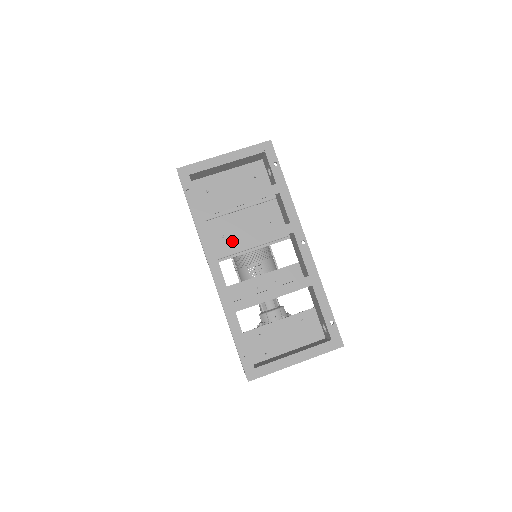
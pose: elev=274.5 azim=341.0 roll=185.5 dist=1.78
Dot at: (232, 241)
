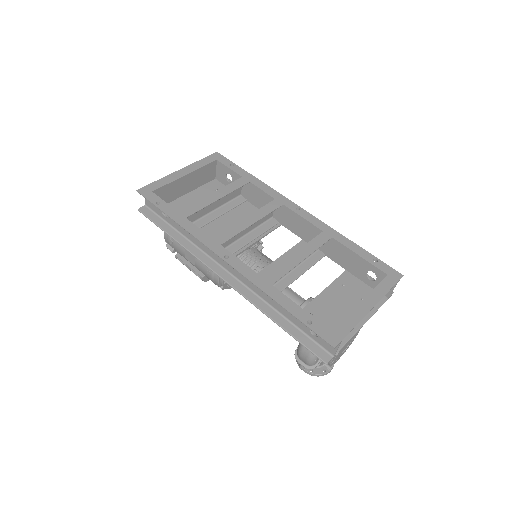
Dot at: occluded
